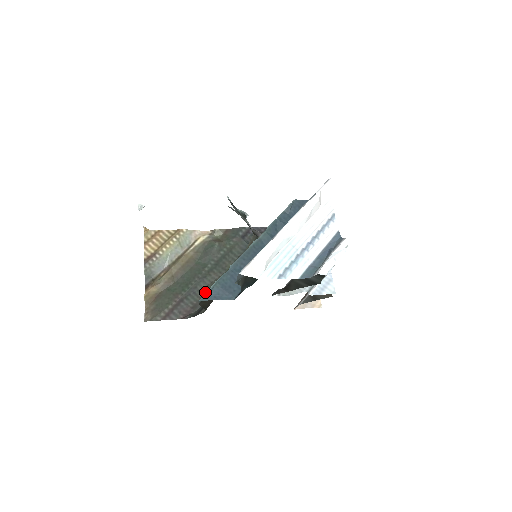
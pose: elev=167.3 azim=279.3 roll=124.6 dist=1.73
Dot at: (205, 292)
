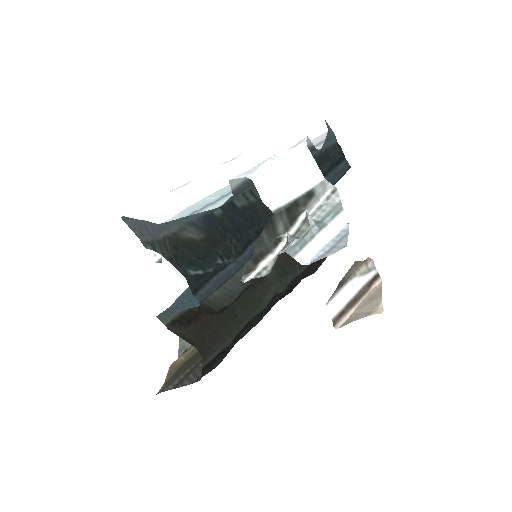
Dot at: occluded
